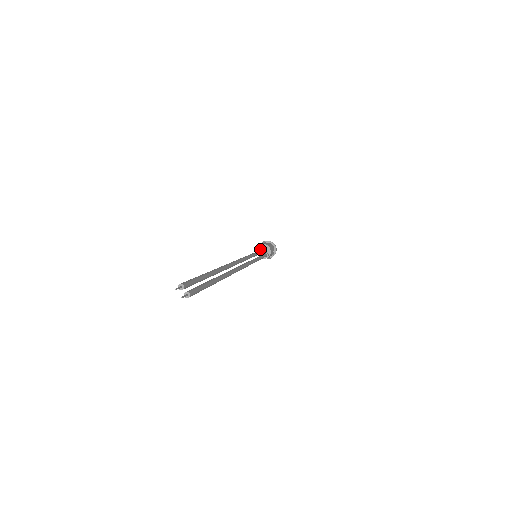
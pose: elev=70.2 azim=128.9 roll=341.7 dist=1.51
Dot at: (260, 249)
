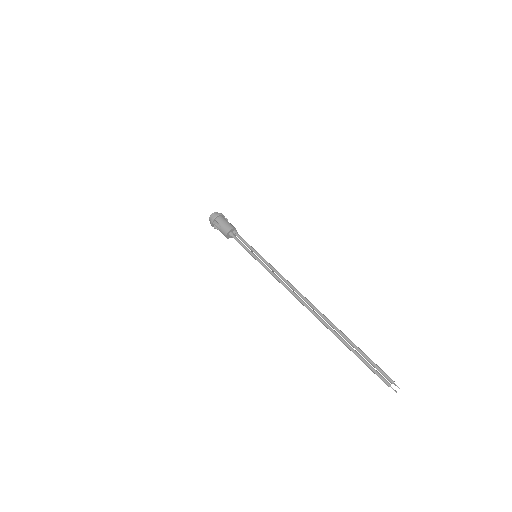
Dot at: (231, 237)
